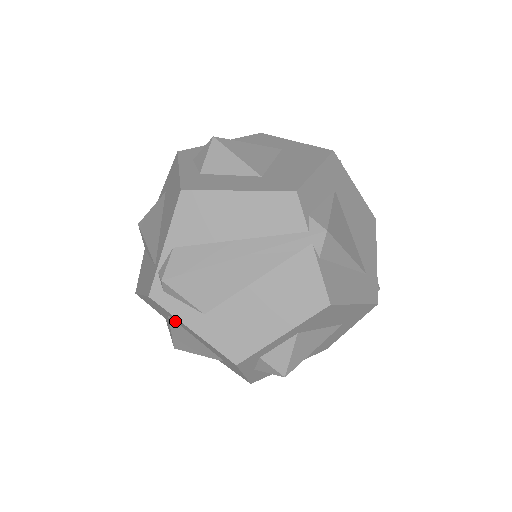
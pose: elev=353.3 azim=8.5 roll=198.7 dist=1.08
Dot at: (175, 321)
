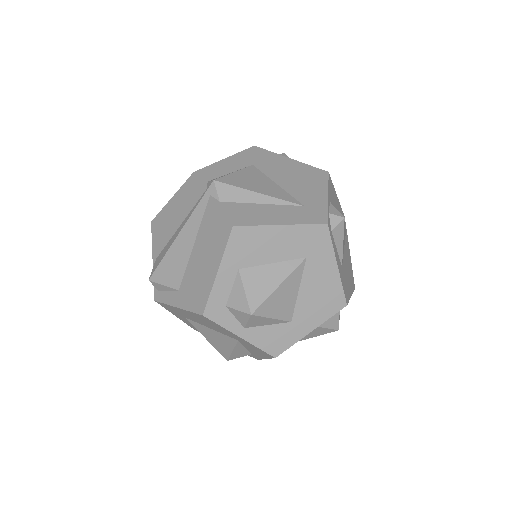
Dot at: (191, 320)
